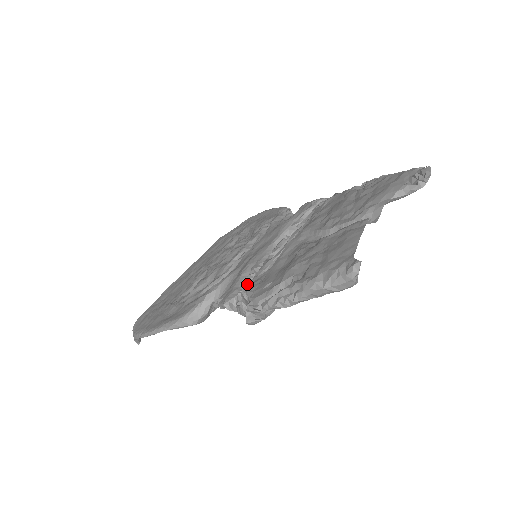
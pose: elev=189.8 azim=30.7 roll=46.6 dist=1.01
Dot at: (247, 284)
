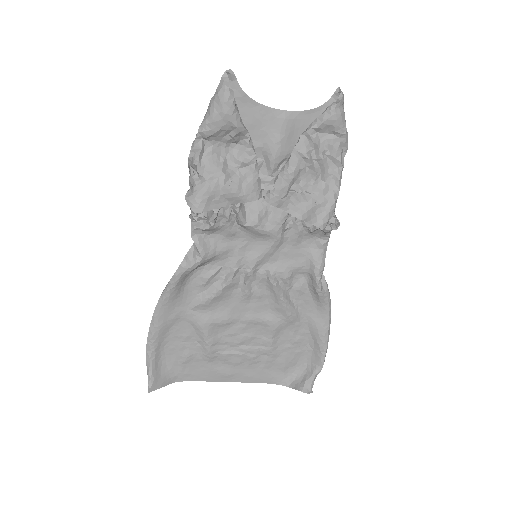
Dot at: occluded
